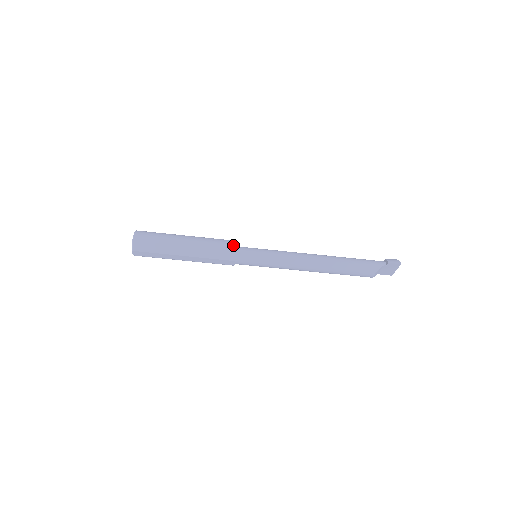
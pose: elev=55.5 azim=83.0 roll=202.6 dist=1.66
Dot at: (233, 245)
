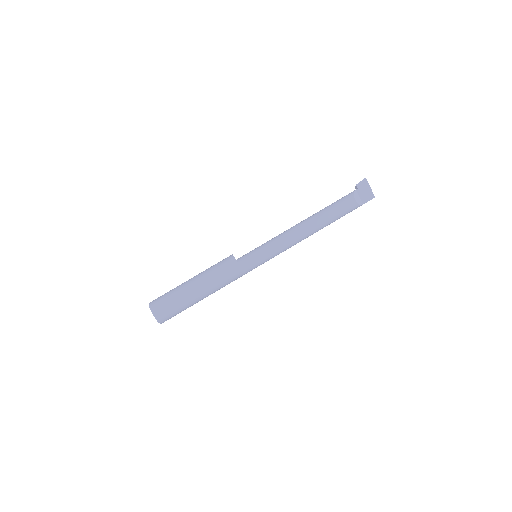
Dot at: (229, 256)
